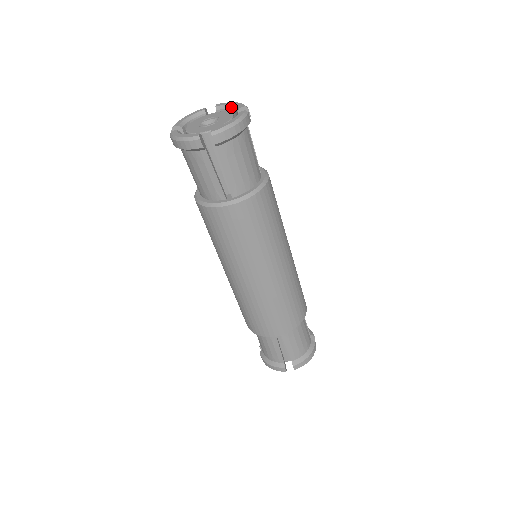
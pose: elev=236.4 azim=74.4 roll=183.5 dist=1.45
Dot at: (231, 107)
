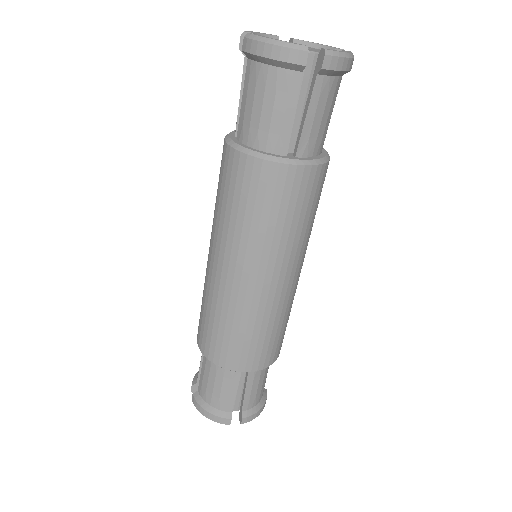
Dot at: (317, 46)
